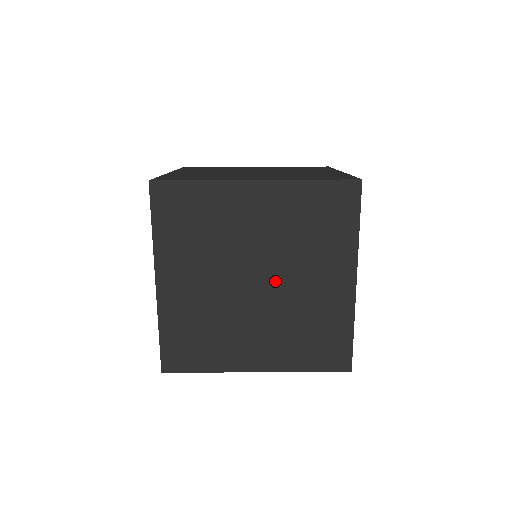
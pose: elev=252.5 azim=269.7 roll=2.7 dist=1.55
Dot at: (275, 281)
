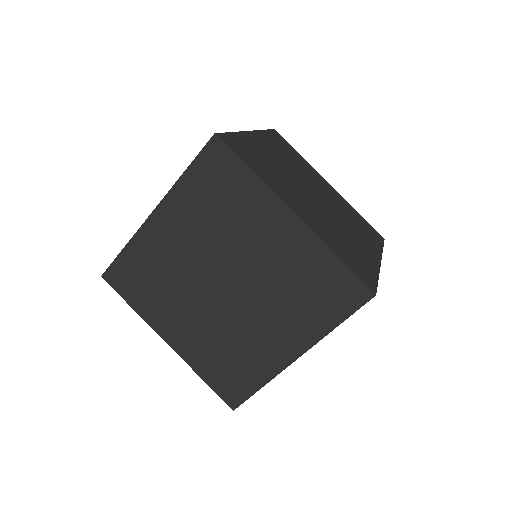
Dot at: (239, 298)
